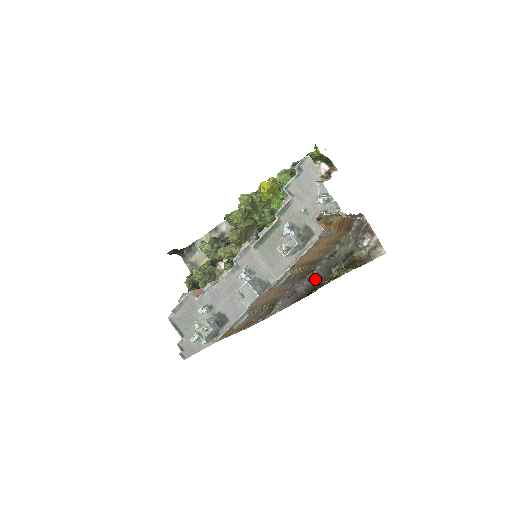
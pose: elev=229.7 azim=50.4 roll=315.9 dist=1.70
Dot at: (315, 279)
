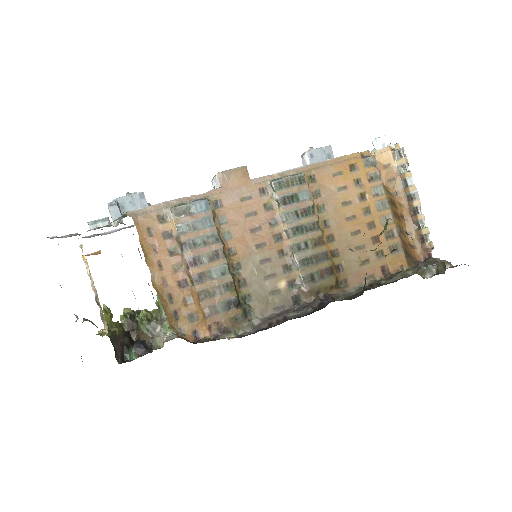
Dot at: (331, 301)
